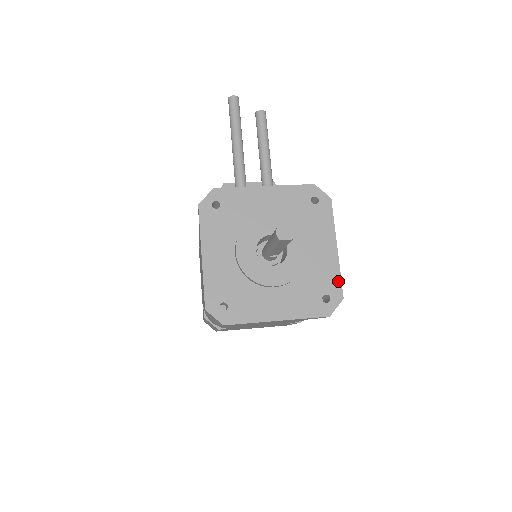
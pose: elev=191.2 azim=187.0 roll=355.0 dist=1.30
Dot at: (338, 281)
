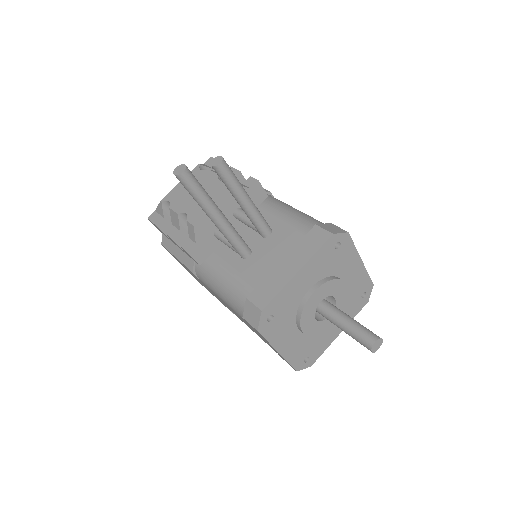
Dot at: (368, 279)
